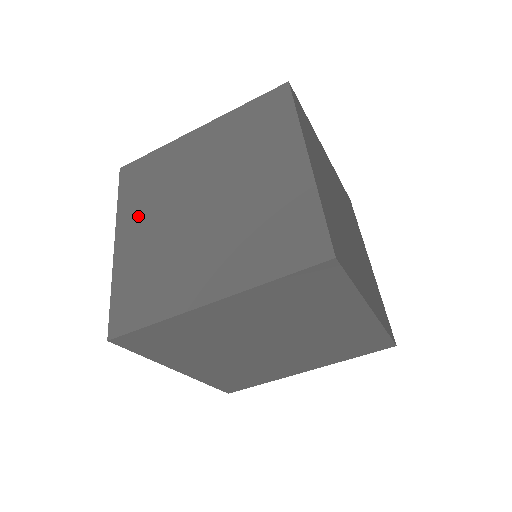
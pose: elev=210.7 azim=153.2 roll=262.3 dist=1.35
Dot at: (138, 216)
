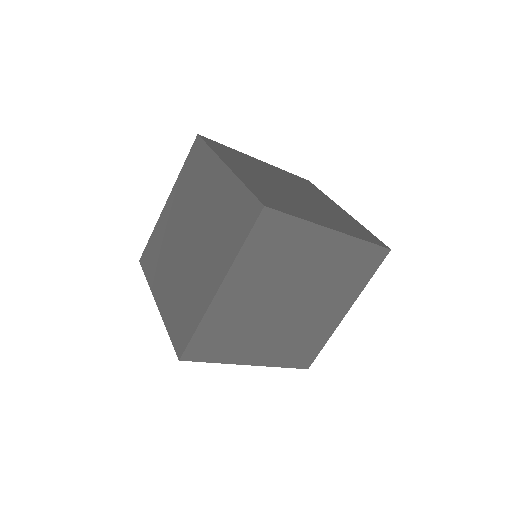
Dot at: (161, 278)
